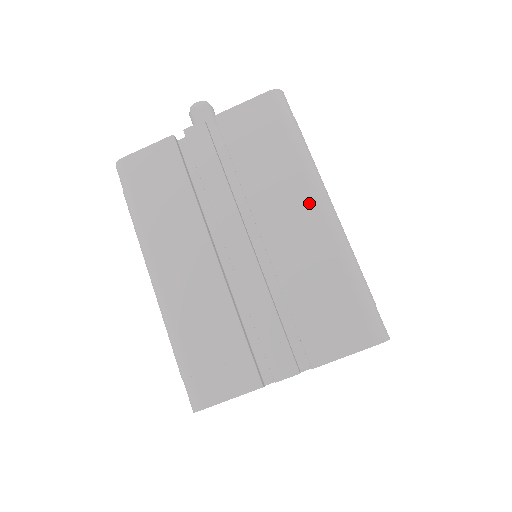
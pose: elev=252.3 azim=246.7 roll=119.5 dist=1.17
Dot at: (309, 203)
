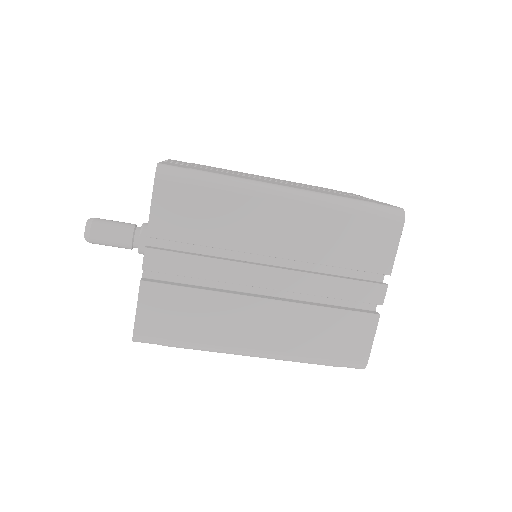
Dot at: (276, 206)
